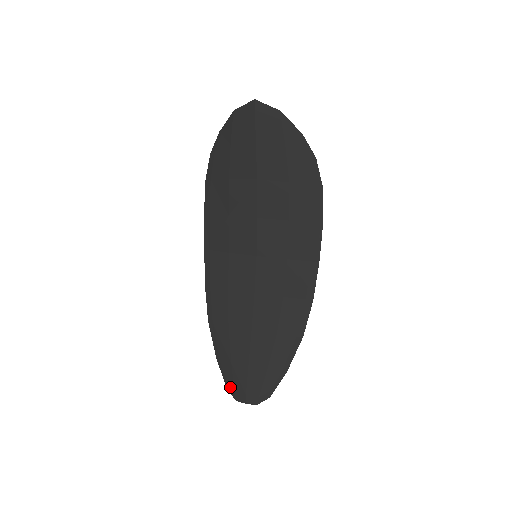
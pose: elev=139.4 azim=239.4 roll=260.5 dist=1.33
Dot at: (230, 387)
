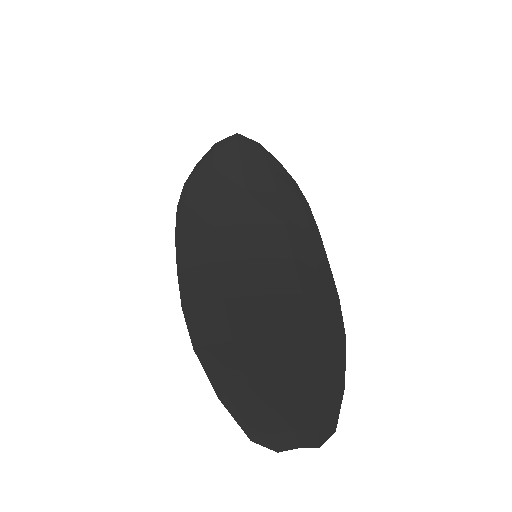
Dot at: (259, 432)
